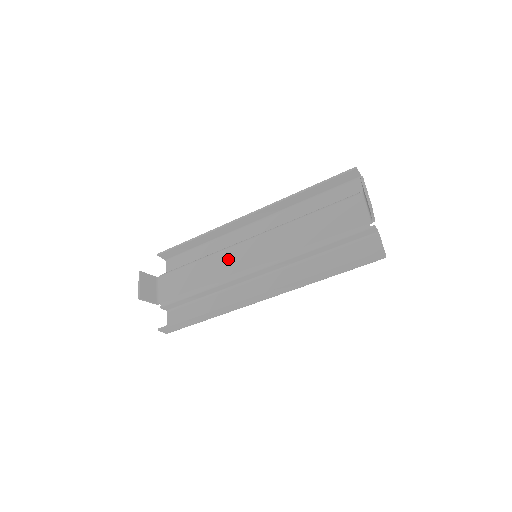
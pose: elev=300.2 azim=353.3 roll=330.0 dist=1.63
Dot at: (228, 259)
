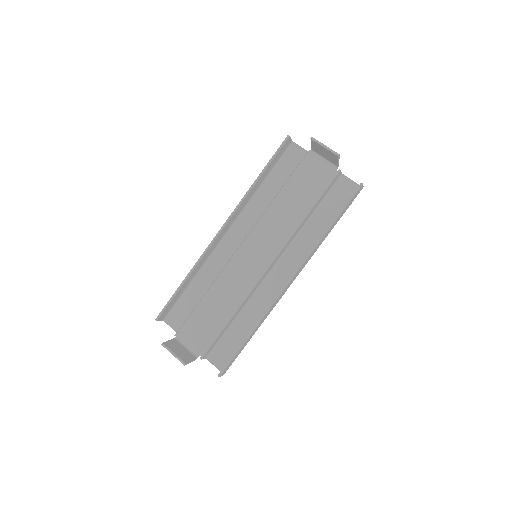
Dot at: (235, 275)
